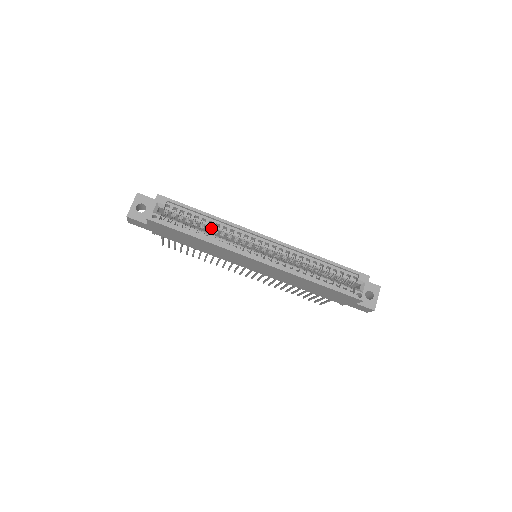
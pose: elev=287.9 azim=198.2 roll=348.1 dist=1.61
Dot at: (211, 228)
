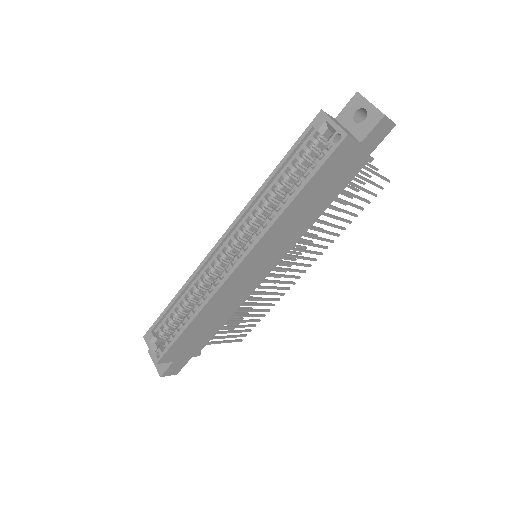
Dot at: (193, 299)
